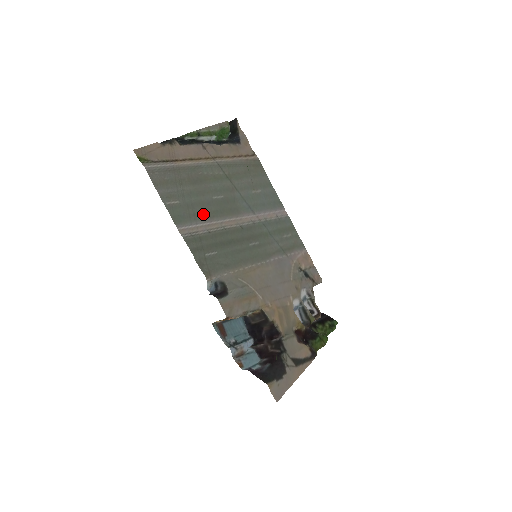
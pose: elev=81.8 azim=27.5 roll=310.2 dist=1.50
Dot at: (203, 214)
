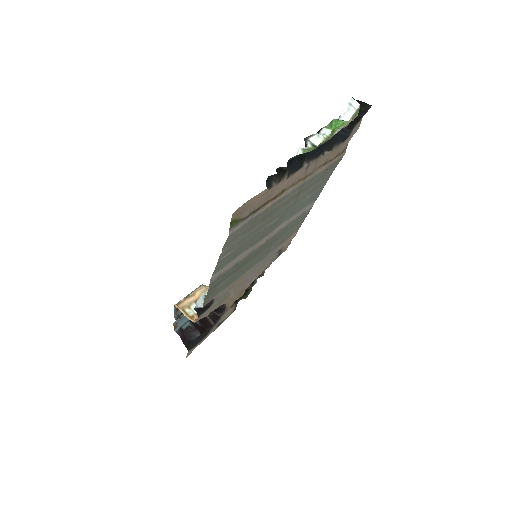
Dot at: (245, 248)
